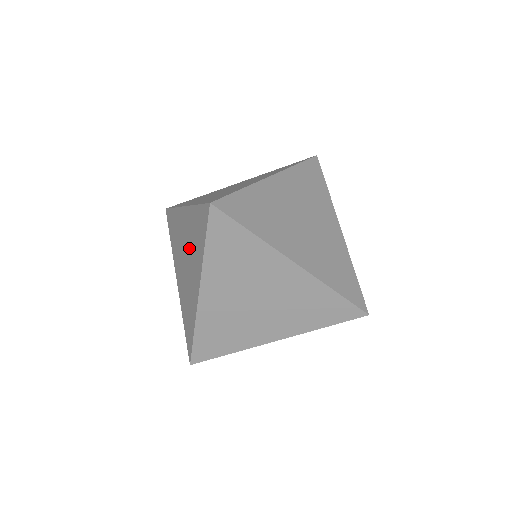
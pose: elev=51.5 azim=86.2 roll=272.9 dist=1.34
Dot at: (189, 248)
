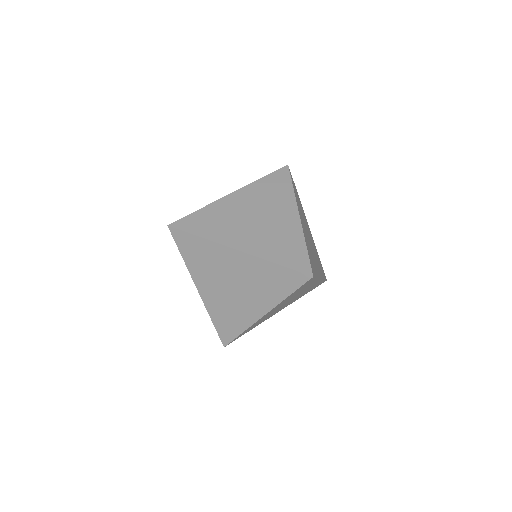
Dot at: occluded
